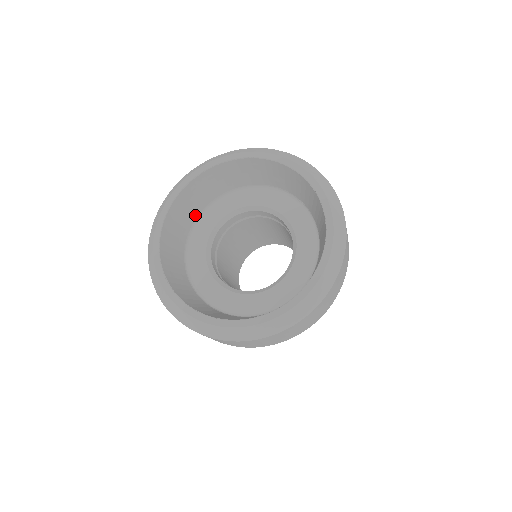
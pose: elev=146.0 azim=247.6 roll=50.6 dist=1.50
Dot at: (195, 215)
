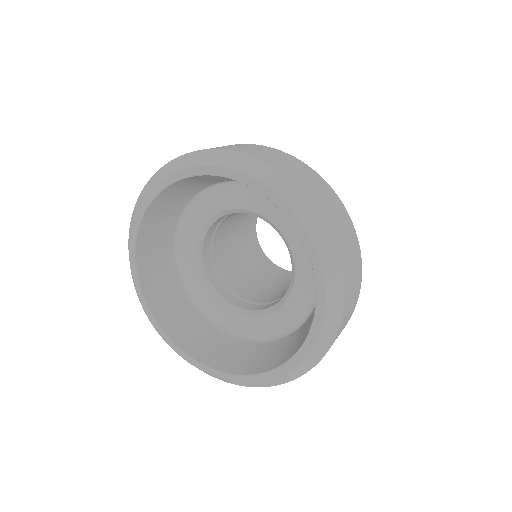
Dot at: (191, 195)
